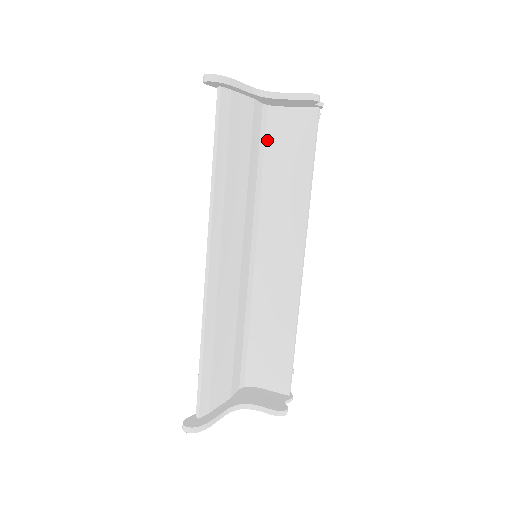
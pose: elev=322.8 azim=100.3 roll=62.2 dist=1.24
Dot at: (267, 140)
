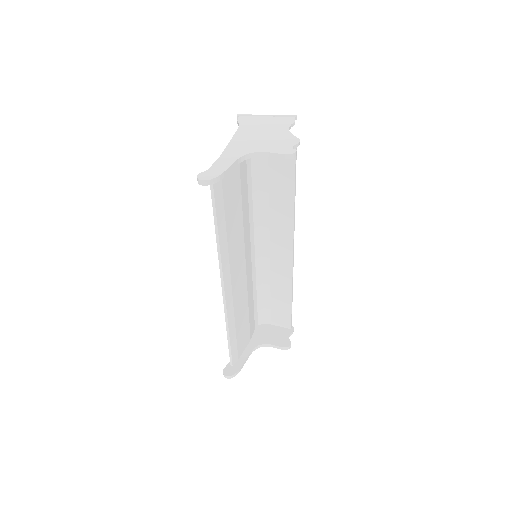
Dot at: (253, 169)
